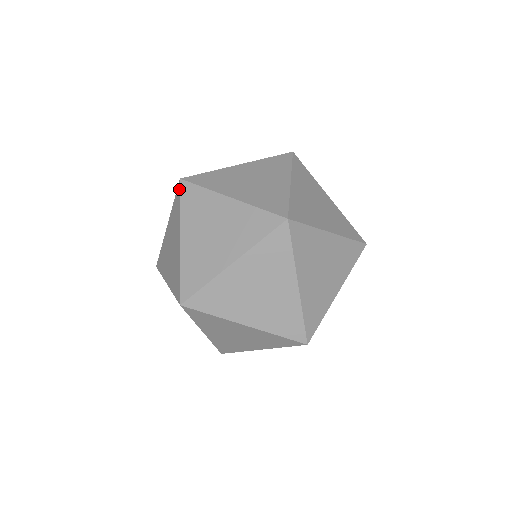
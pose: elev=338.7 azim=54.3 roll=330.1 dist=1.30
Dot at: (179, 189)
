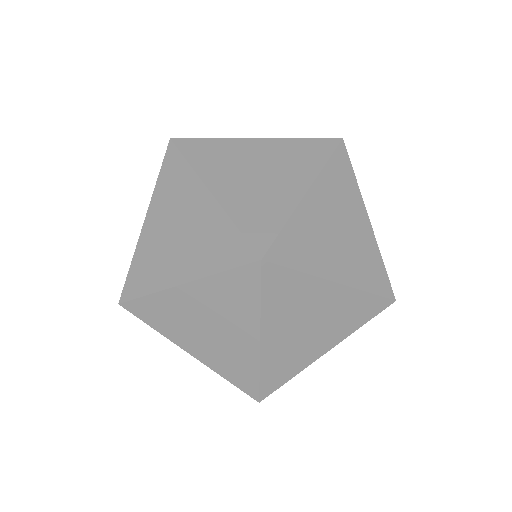
Dot at: occluded
